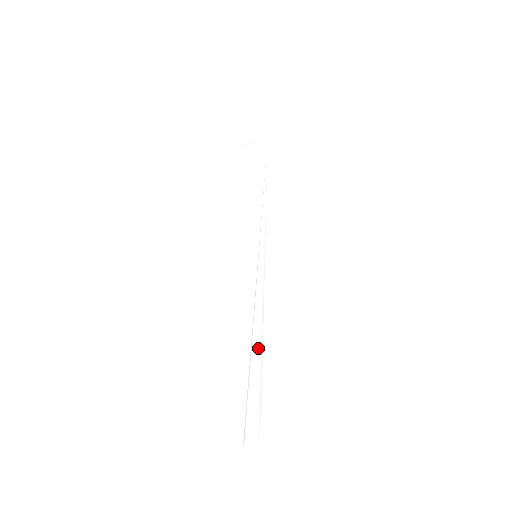
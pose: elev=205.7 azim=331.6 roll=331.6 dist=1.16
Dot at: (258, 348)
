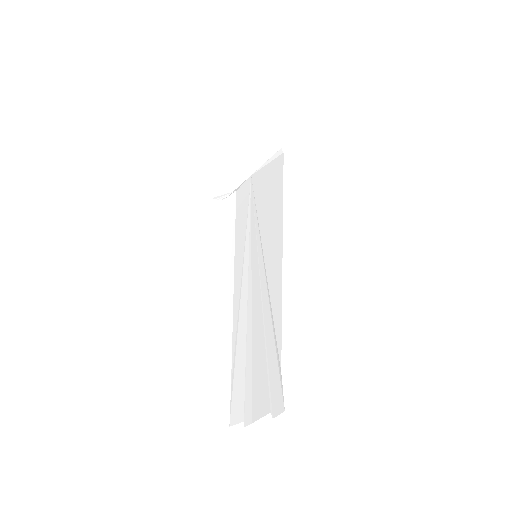
Dot at: (270, 324)
